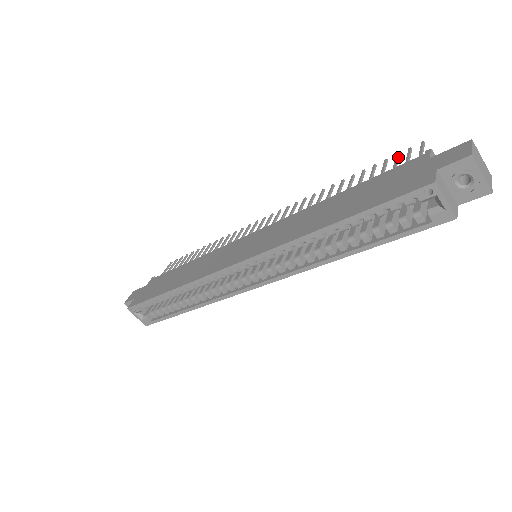
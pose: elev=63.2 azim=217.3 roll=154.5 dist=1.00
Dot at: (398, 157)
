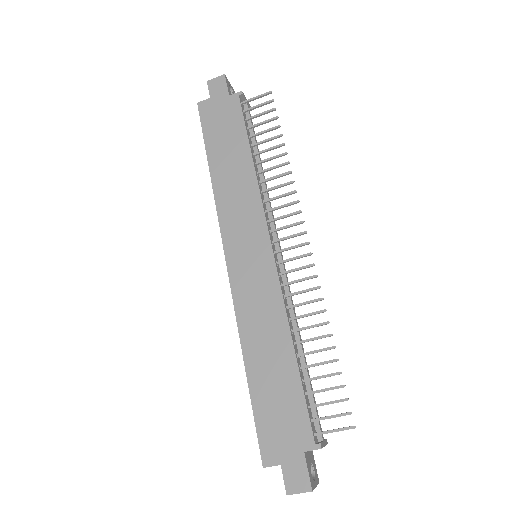
Dot at: occluded
